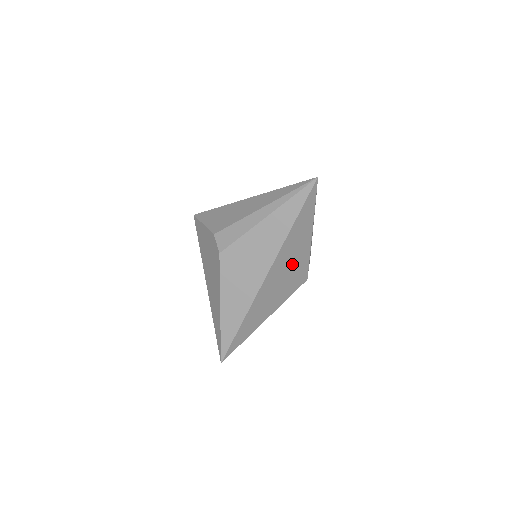
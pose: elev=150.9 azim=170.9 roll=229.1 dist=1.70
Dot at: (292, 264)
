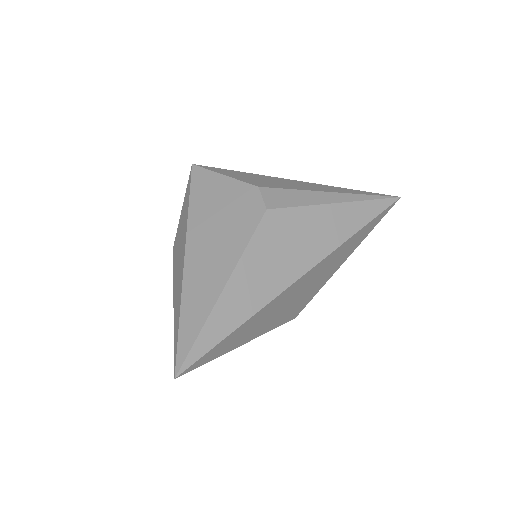
Dot at: (316, 281)
